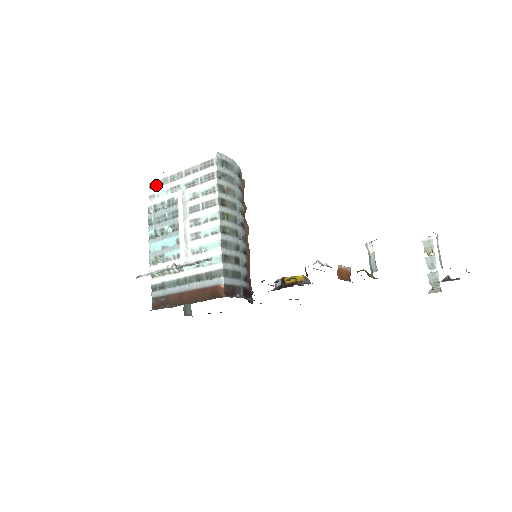
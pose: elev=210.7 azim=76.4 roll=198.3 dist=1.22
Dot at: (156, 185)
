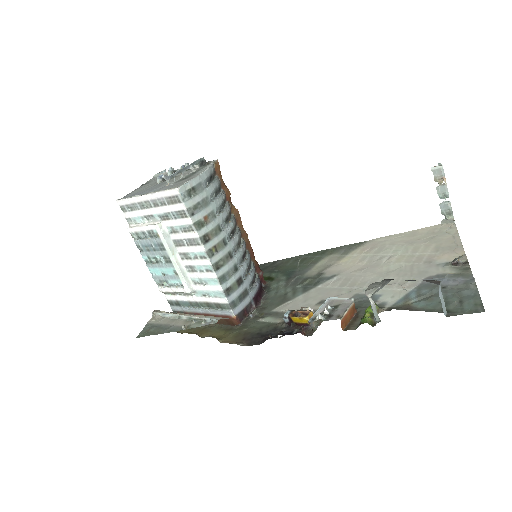
Dot at: (127, 209)
